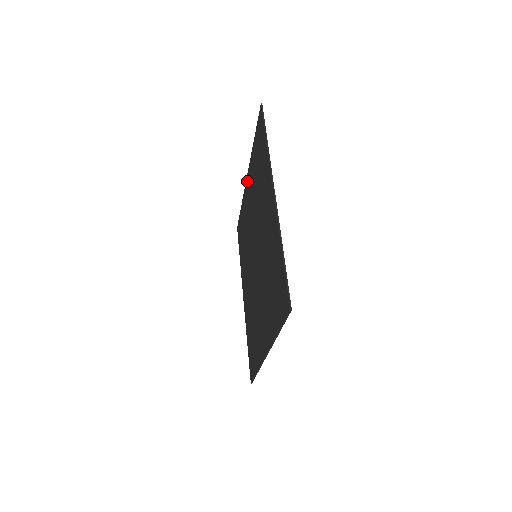
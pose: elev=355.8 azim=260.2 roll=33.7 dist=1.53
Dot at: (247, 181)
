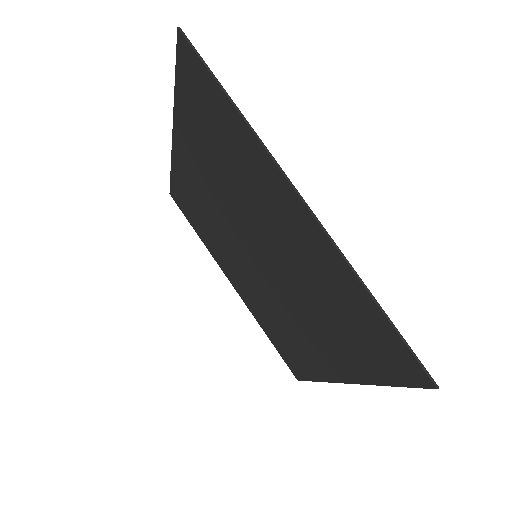
Dot at: (177, 145)
